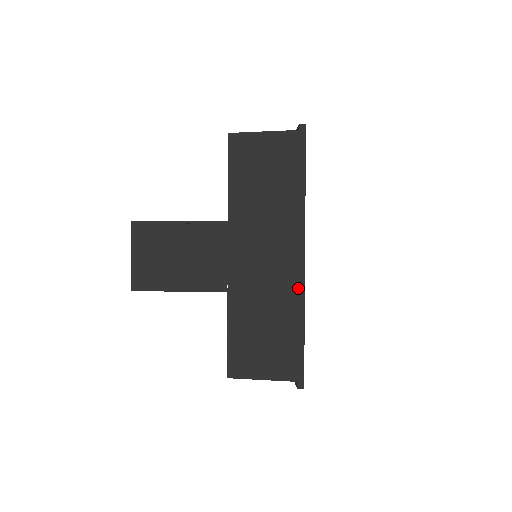
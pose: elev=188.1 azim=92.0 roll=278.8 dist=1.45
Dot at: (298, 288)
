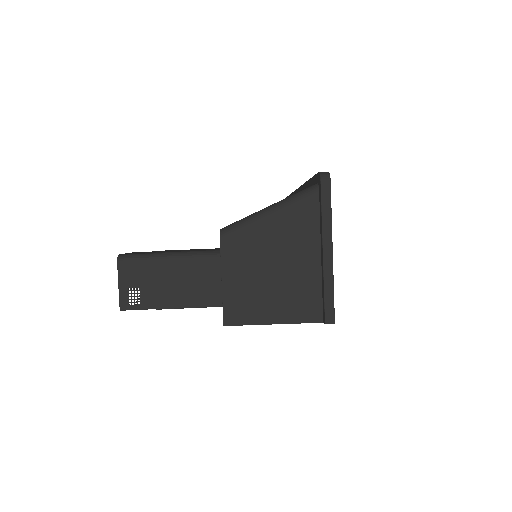
Dot at: occluded
